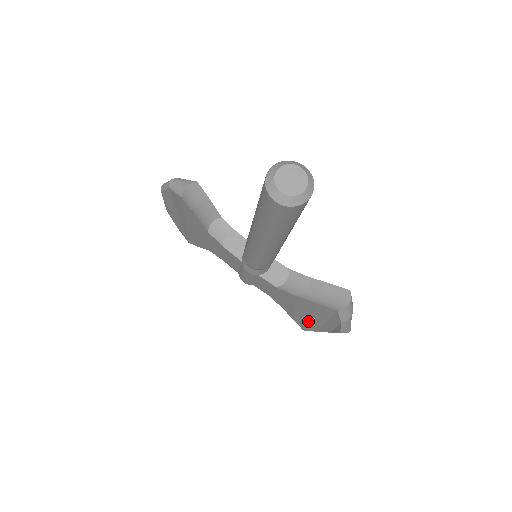
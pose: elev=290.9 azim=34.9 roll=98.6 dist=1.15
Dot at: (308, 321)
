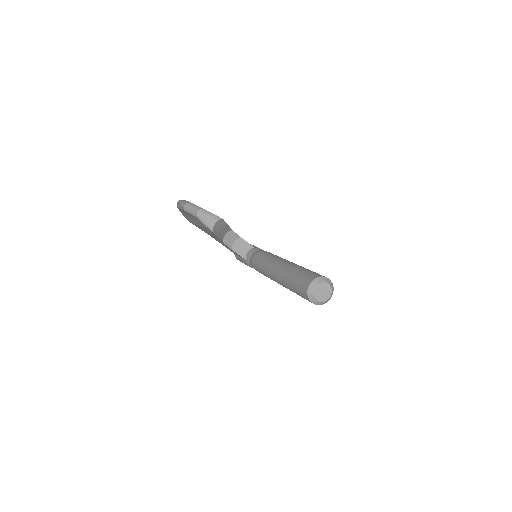
Dot at: occluded
